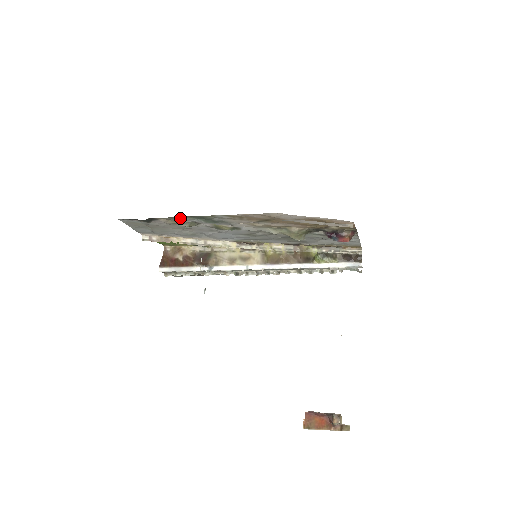
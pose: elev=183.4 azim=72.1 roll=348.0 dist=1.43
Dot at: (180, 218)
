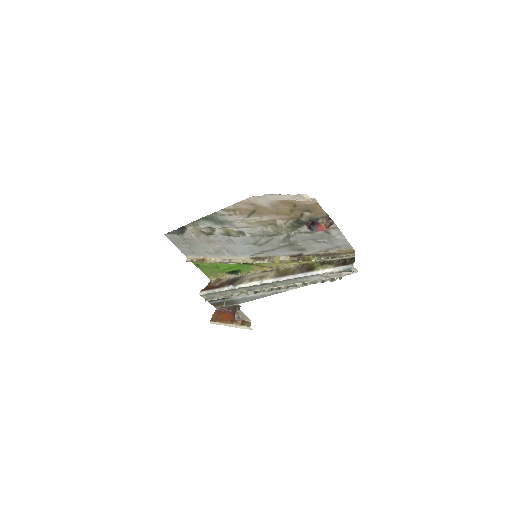
Dot at: (198, 222)
